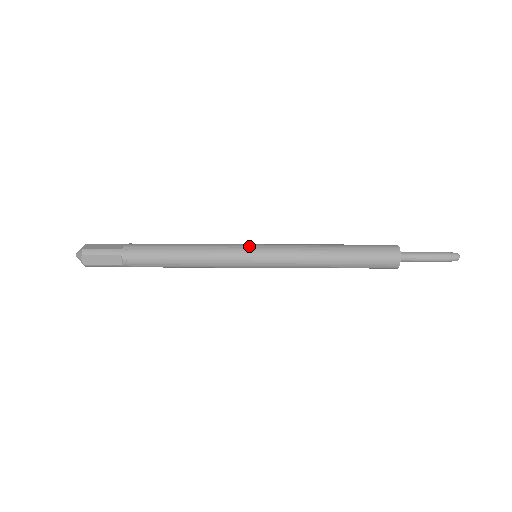
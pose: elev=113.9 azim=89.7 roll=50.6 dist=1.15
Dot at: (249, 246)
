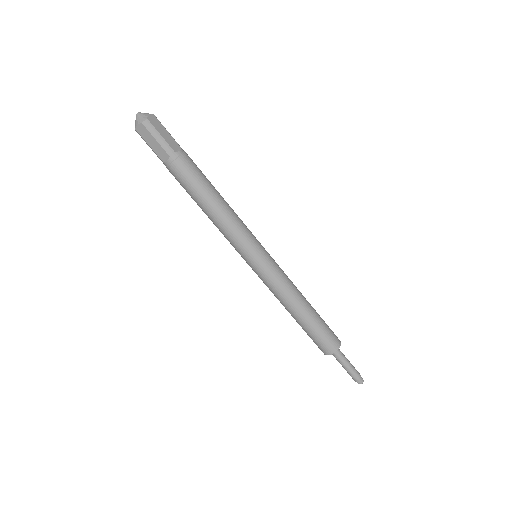
Dot at: (259, 248)
